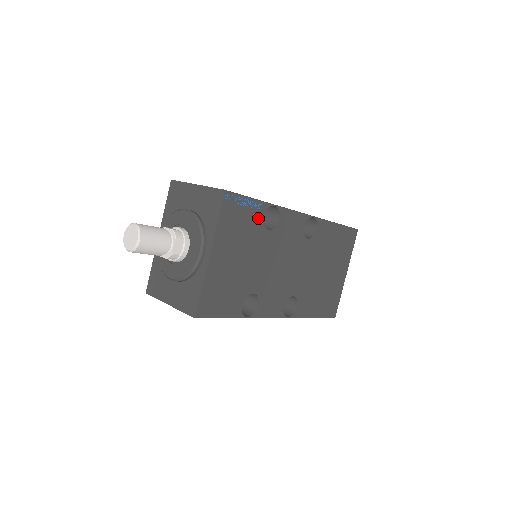
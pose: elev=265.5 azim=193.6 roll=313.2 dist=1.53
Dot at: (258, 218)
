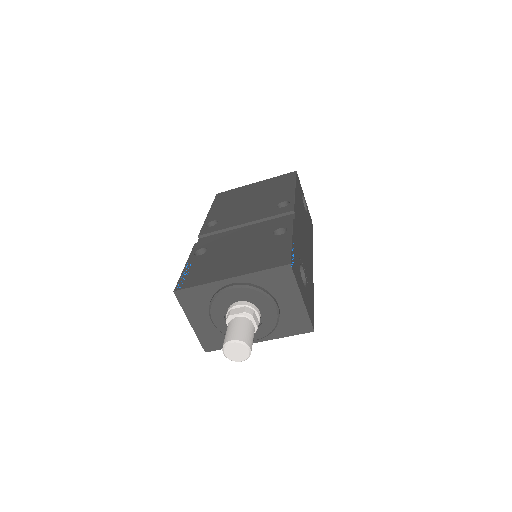
Dot at: occluded
